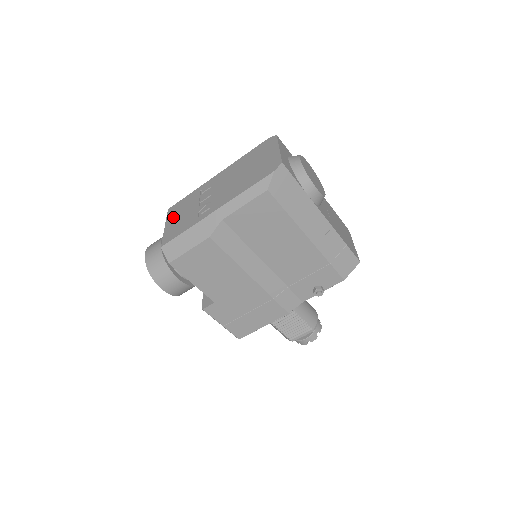
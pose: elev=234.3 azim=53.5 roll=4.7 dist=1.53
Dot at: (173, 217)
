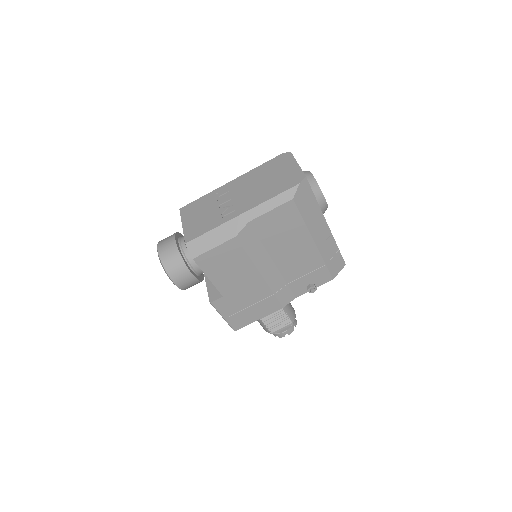
Dot at: (190, 216)
